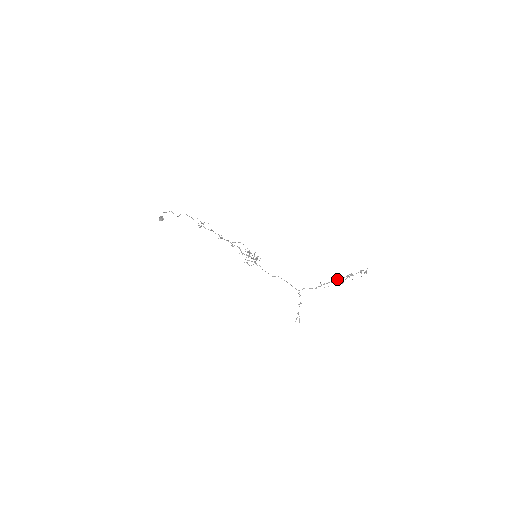
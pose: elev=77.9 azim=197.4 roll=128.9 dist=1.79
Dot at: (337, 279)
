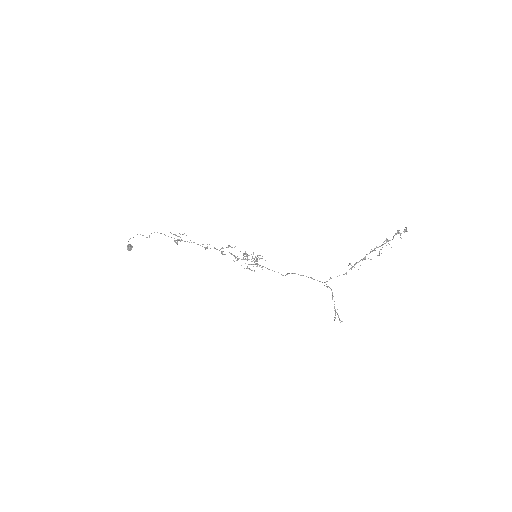
Dot at: occluded
